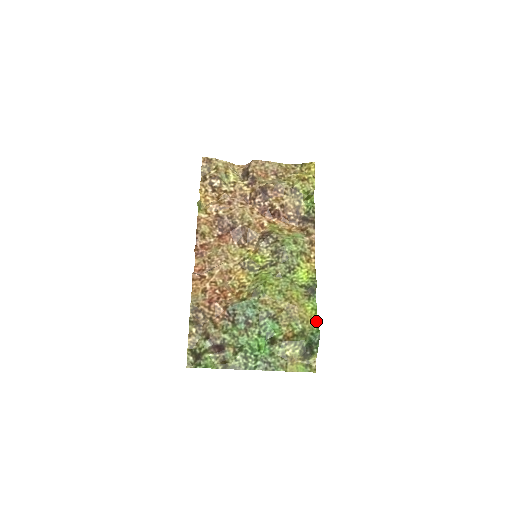
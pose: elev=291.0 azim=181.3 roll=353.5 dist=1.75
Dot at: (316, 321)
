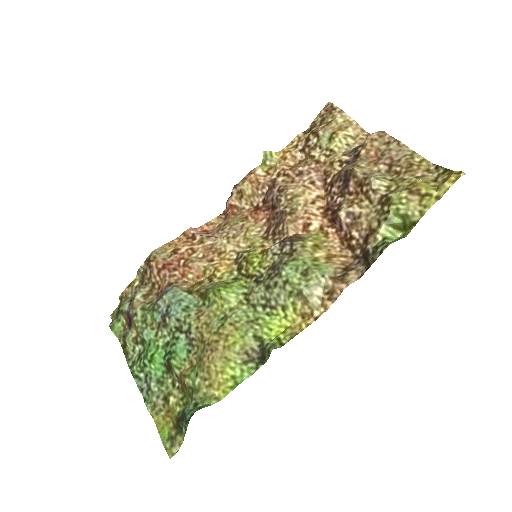
Dot at: (221, 397)
